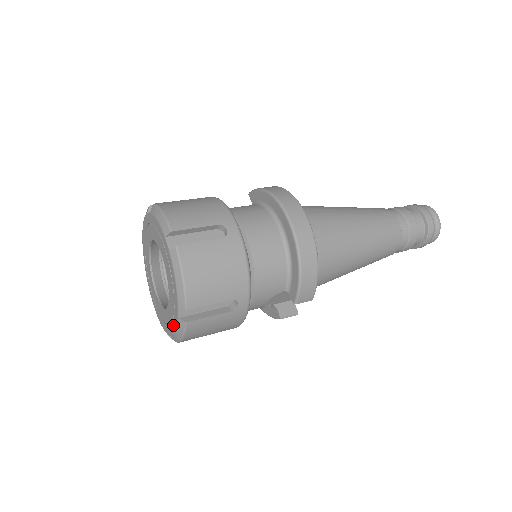
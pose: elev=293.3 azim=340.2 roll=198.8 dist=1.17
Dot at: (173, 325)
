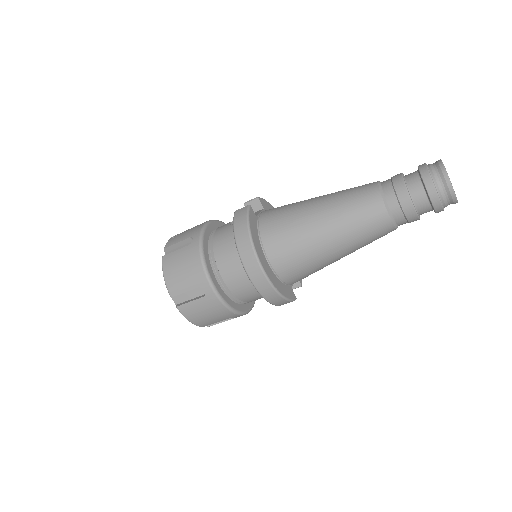
Dot at: occluded
